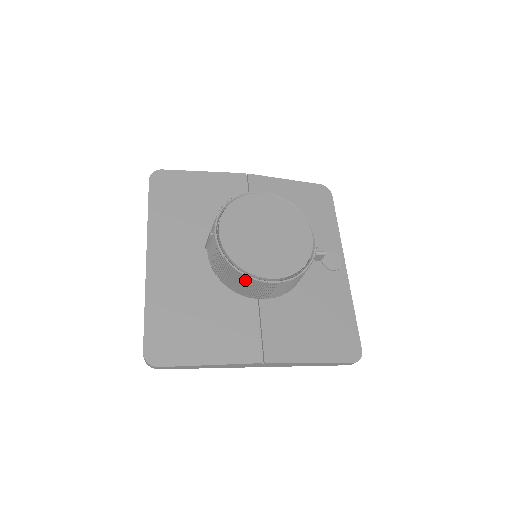
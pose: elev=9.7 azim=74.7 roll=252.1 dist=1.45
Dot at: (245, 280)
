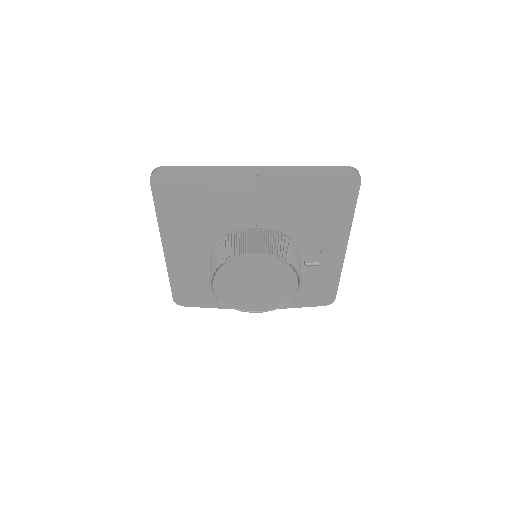
Dot at: occluded
